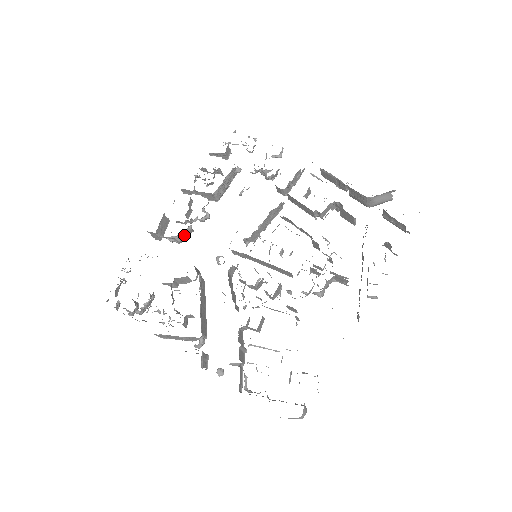
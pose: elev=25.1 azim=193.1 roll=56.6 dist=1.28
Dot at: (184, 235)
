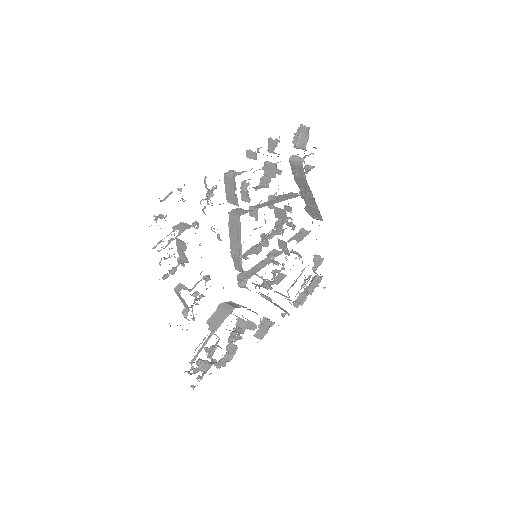
Dot at: occluded
